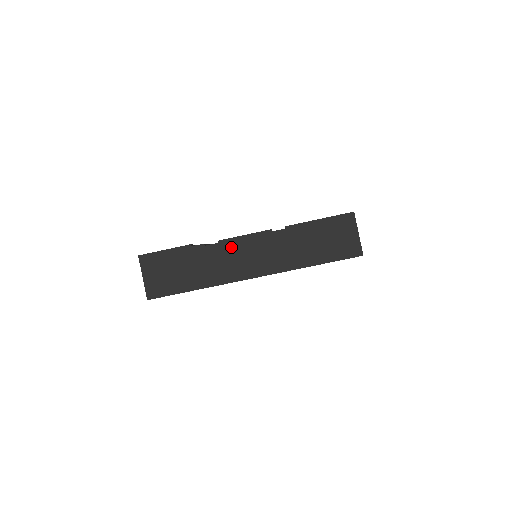
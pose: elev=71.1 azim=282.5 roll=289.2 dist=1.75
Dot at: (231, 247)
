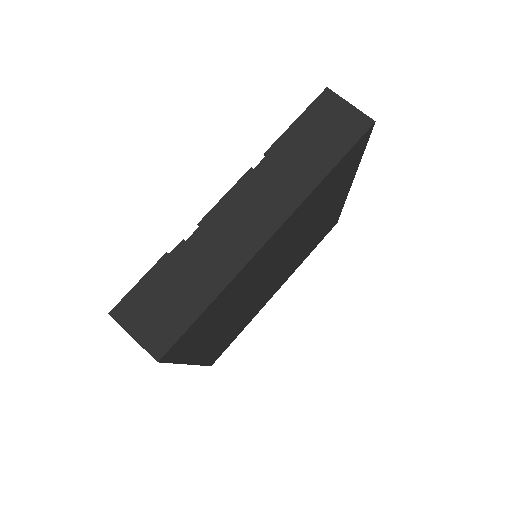
Dot at: (219, 220)
